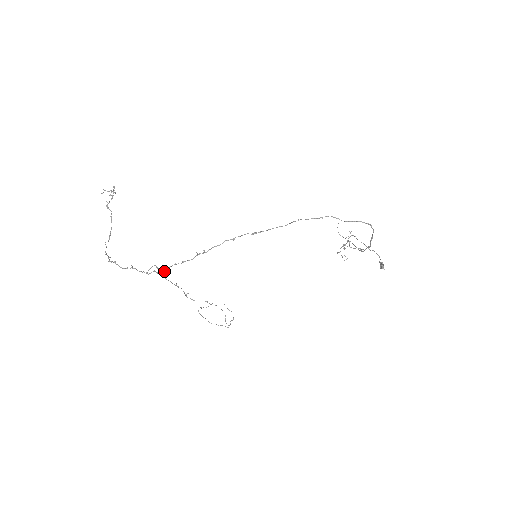
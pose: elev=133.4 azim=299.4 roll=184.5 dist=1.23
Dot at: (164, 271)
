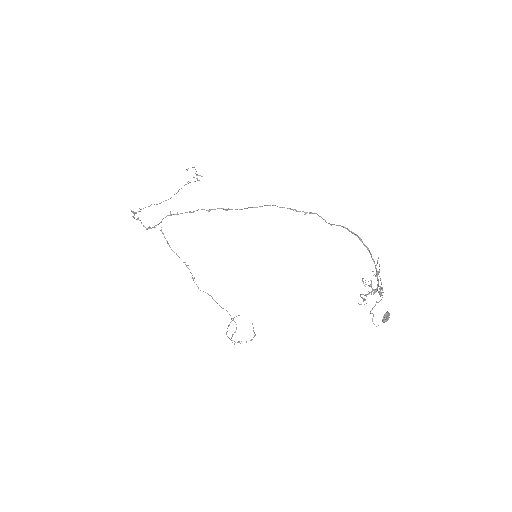
Dot at: (152, 227)
